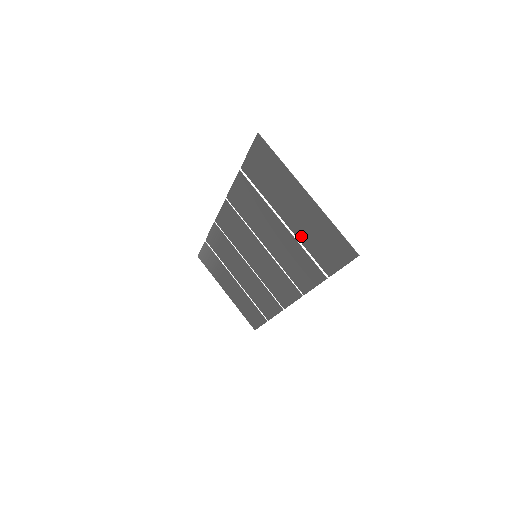
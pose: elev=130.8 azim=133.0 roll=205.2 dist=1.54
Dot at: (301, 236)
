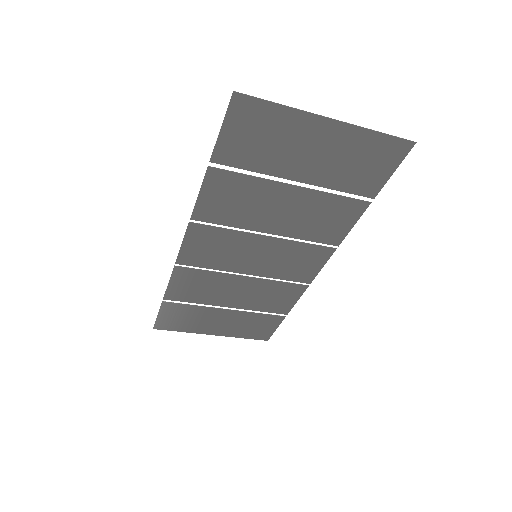
Dot at: (327, 180)
